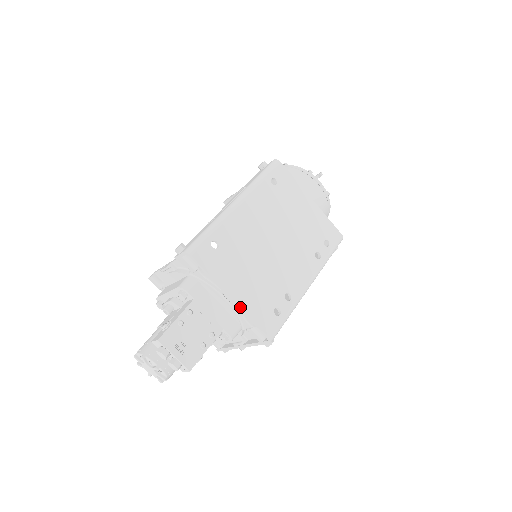
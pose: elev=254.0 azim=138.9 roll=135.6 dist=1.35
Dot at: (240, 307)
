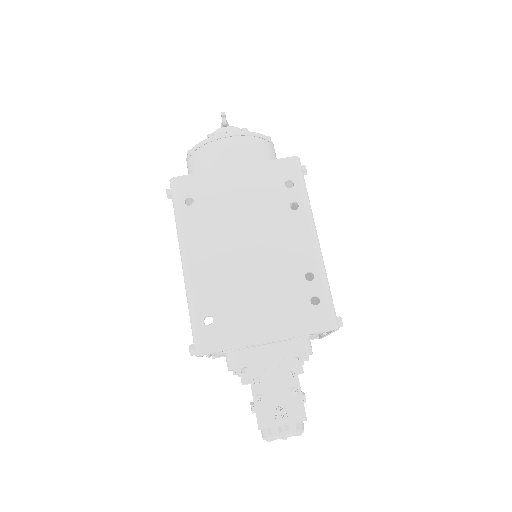
Dot at: (283, 339)
